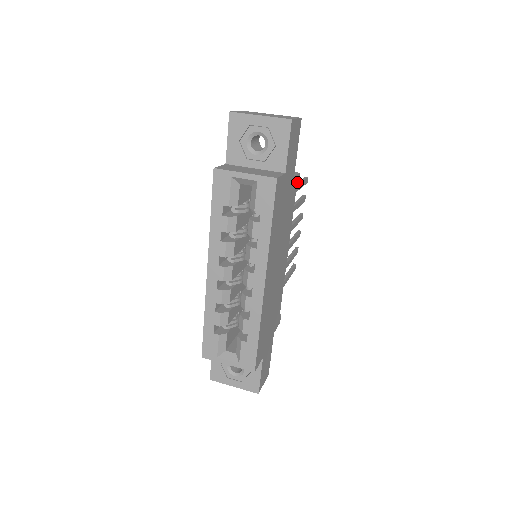
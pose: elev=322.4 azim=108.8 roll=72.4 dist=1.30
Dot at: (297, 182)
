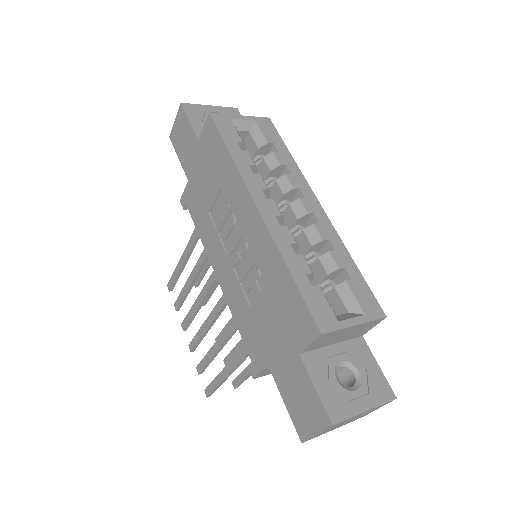
Dot at: occluded
